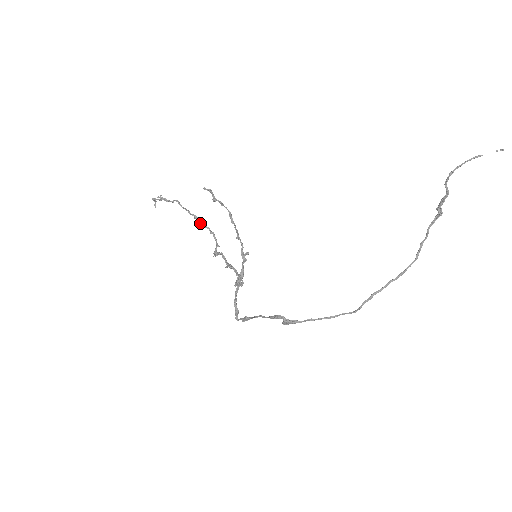
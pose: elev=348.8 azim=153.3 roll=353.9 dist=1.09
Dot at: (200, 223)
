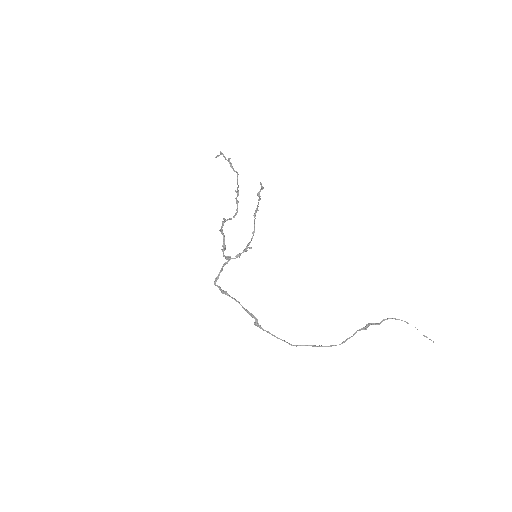
Dot at: (236, 198)
